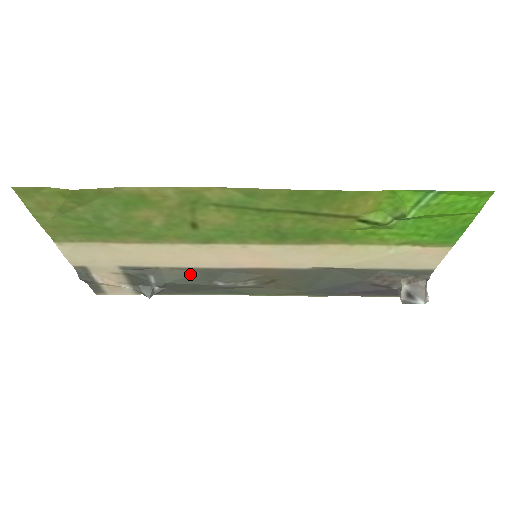
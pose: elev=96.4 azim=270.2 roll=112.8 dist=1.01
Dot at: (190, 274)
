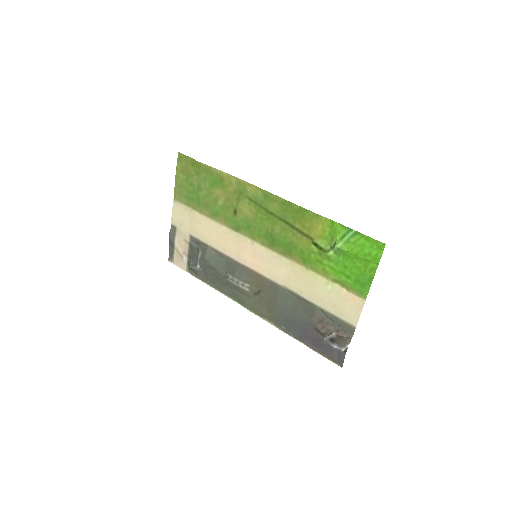
Dot at: (219, 258)
